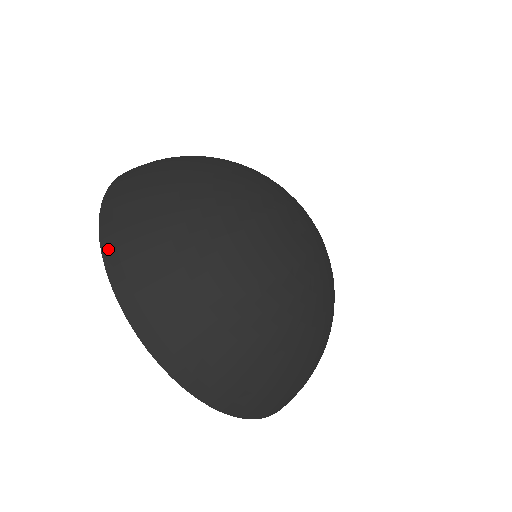
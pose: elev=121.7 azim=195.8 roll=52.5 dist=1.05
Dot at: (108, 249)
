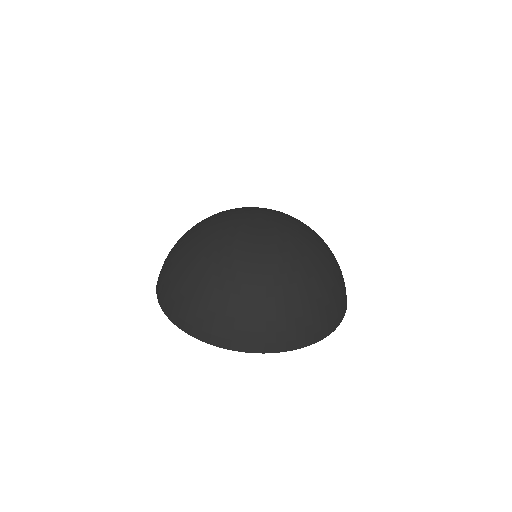
Dot at: (161, 303)
